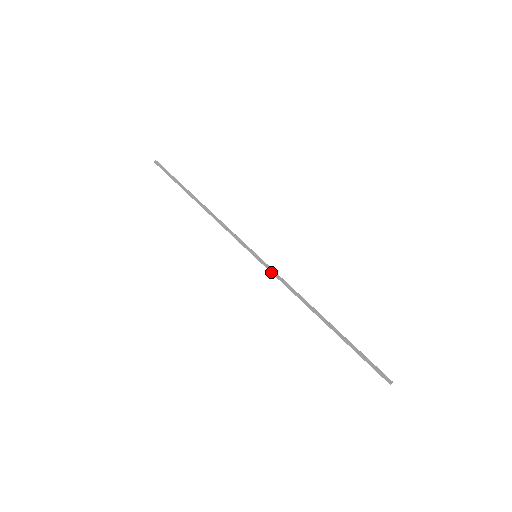
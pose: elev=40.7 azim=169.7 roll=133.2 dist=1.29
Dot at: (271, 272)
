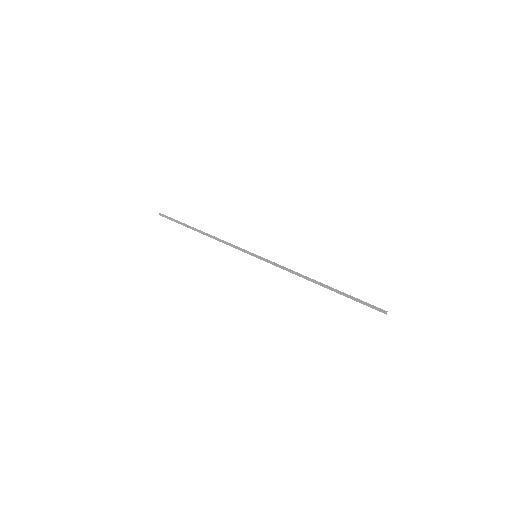
Dot at: occluded
